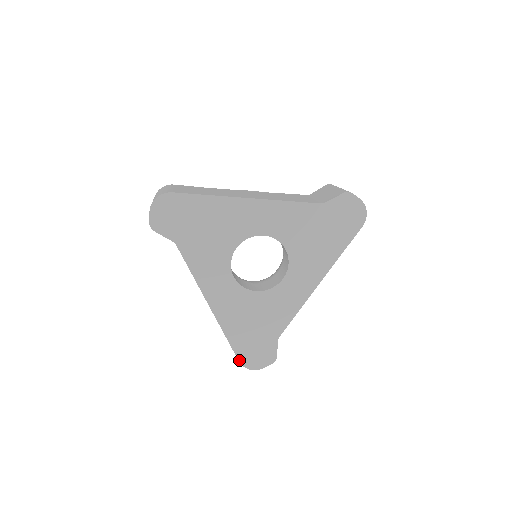
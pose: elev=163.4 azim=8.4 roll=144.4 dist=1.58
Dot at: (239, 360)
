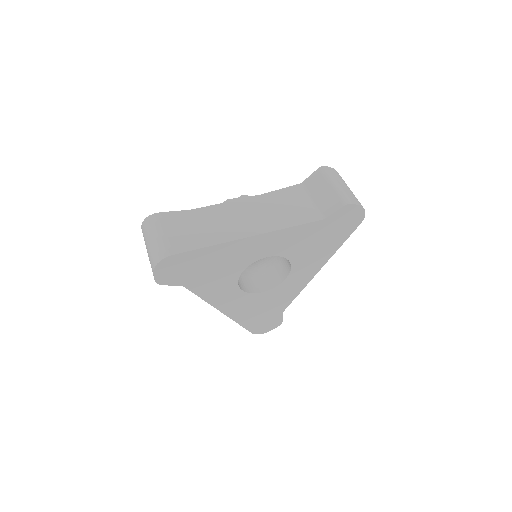
Dot at: (251, 332)
